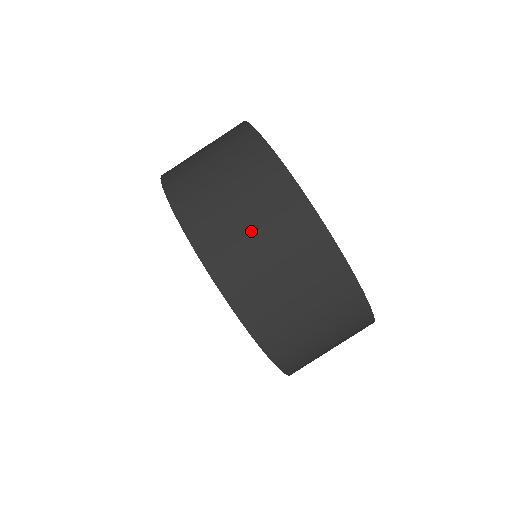
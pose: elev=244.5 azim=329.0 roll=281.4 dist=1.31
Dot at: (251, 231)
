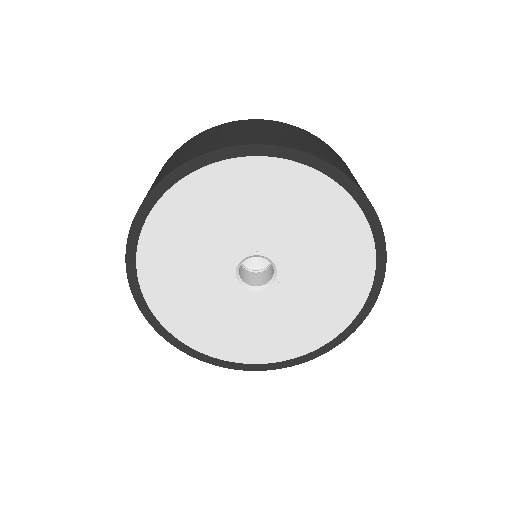
Dot at: (187, 150)
